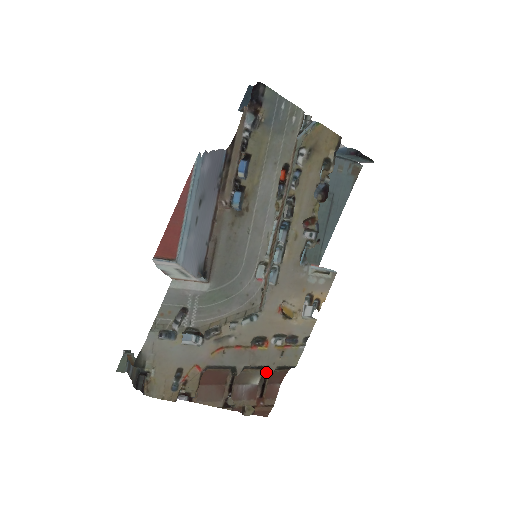
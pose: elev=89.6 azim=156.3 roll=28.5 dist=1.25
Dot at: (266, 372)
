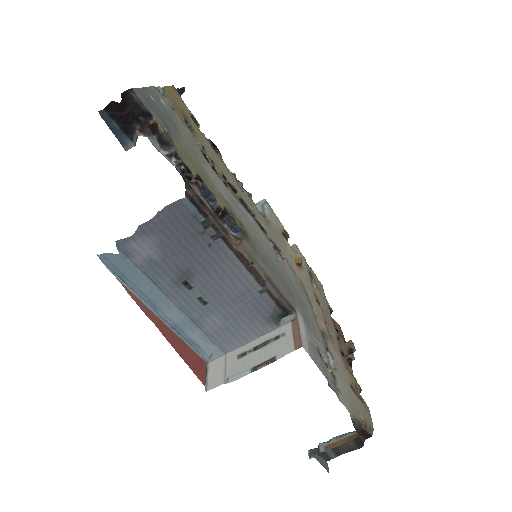
Dot at: occluded
